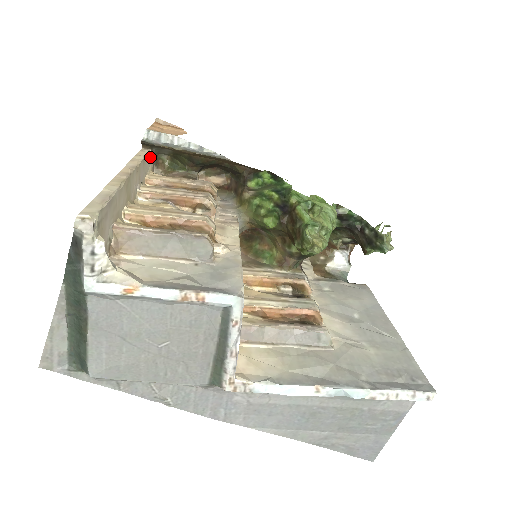
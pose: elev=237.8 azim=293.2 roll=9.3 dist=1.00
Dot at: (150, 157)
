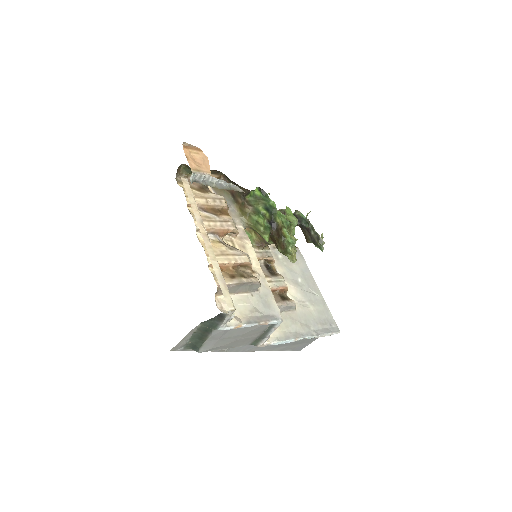
Dot at: occluded
